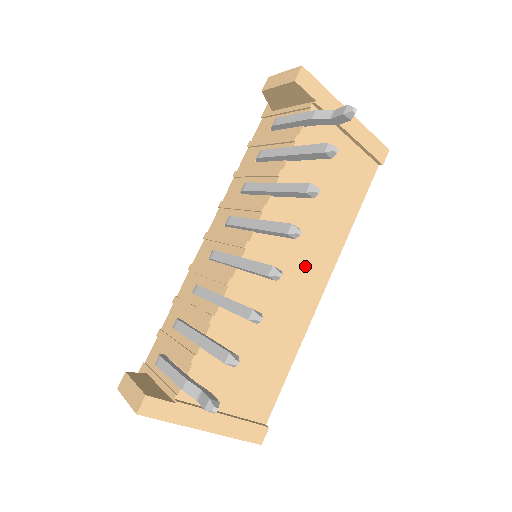
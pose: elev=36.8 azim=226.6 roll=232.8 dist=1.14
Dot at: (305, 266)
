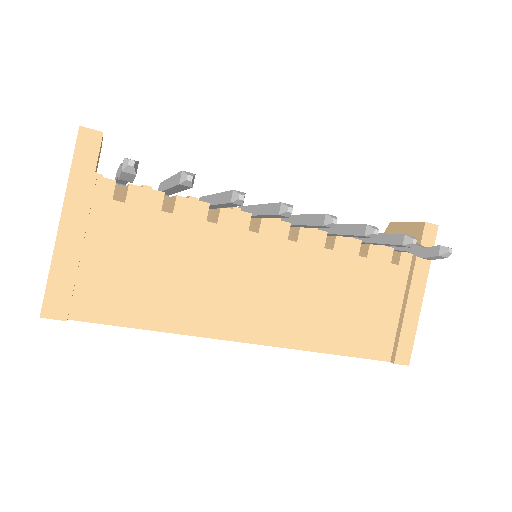
Dot at: (271, 303)
